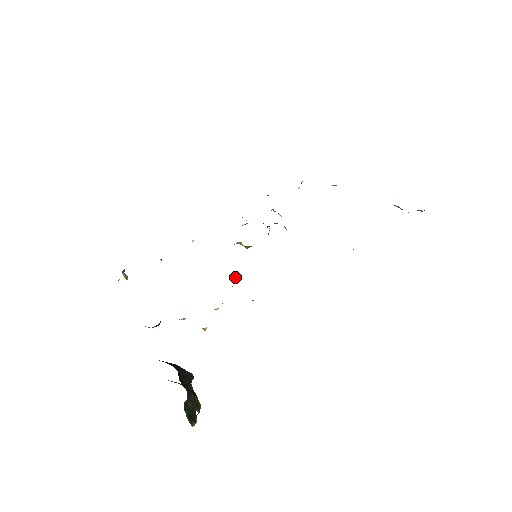
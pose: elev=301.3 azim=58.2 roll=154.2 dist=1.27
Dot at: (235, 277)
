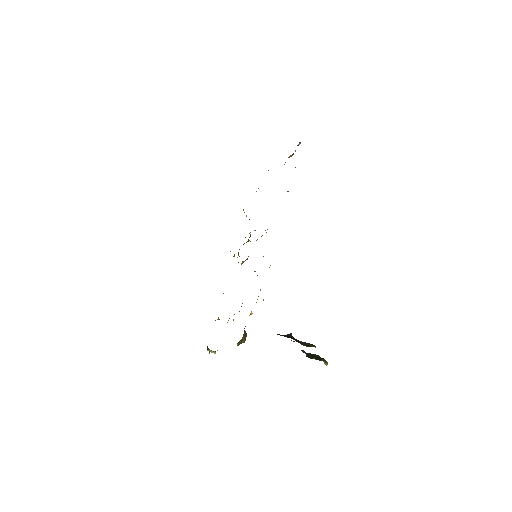
Dot at: occluded
